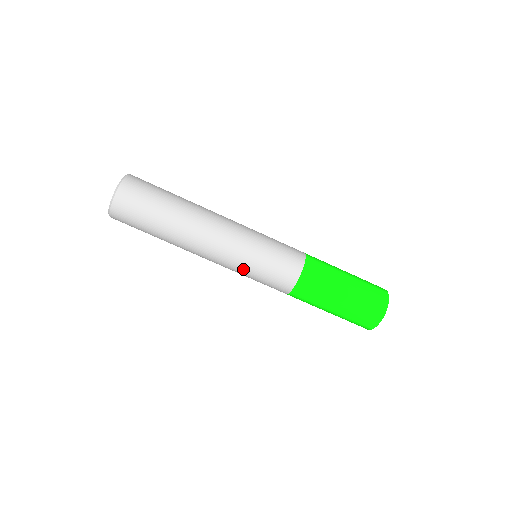
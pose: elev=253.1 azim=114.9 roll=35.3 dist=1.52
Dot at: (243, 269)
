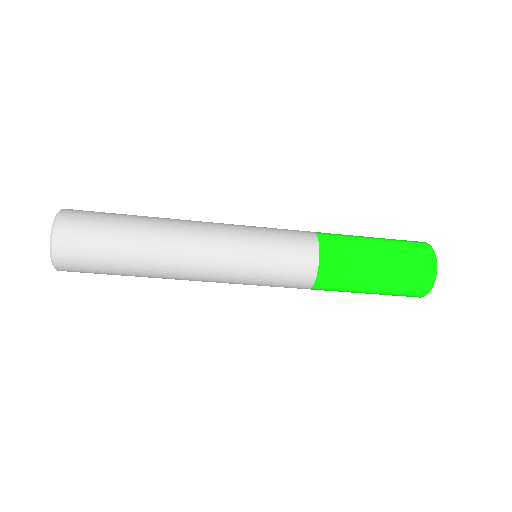
Dot at: (246, 280)
